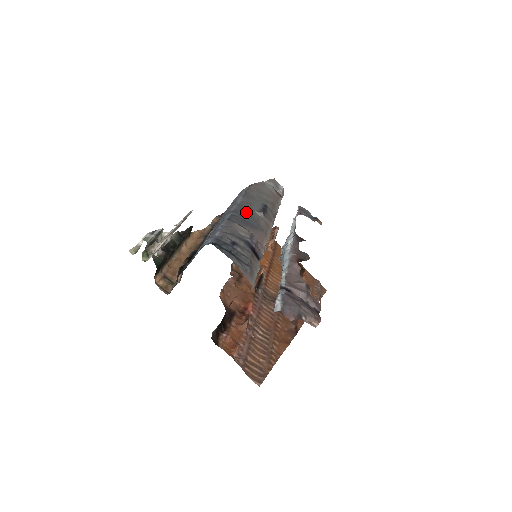
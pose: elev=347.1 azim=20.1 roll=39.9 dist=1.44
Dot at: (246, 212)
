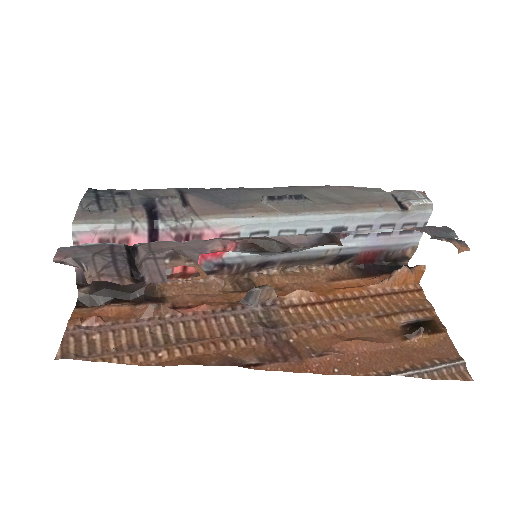
Dot at: (237, 192)
